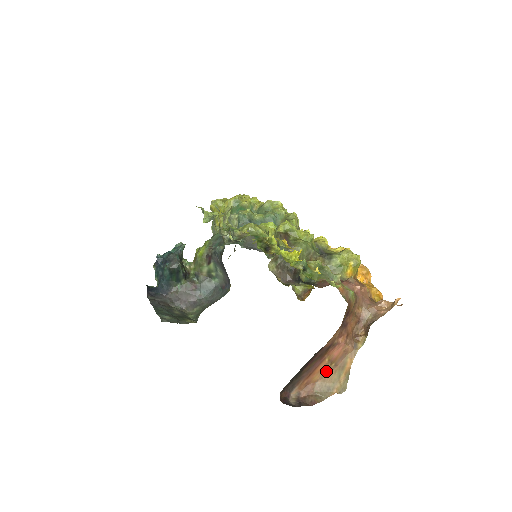
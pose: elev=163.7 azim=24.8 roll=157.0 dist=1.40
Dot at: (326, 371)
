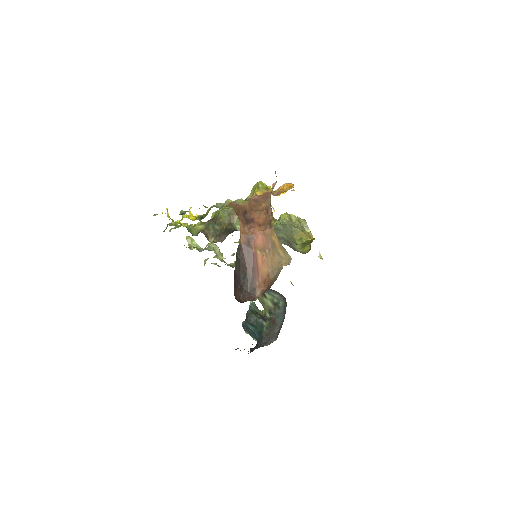
Dot at: (267, 260)
